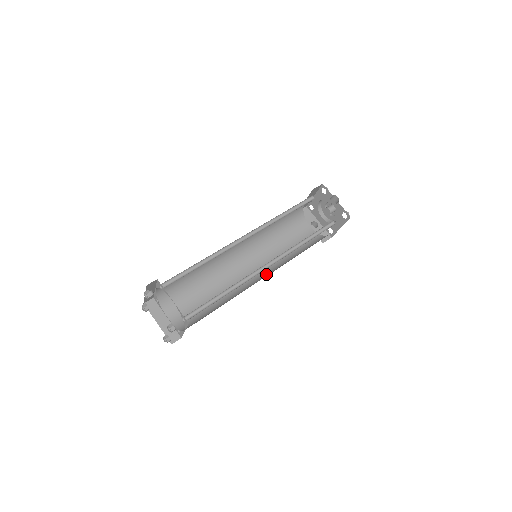
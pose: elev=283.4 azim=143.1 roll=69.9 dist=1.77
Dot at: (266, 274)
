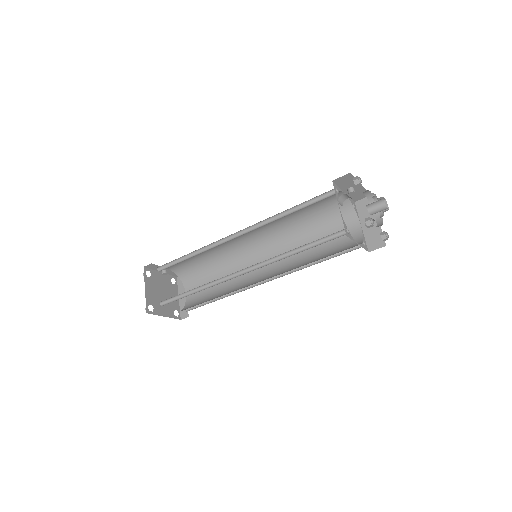
Dot at: (268, 278)
